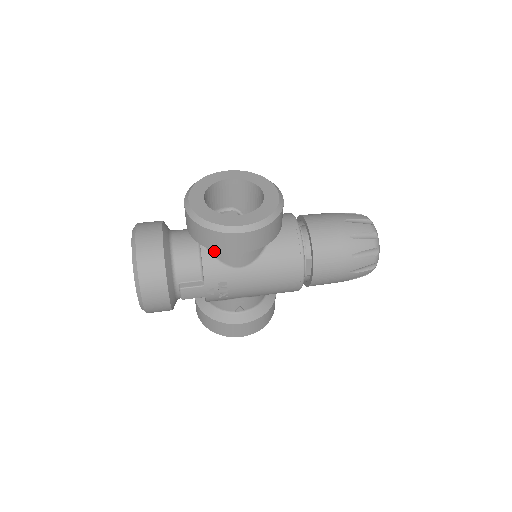
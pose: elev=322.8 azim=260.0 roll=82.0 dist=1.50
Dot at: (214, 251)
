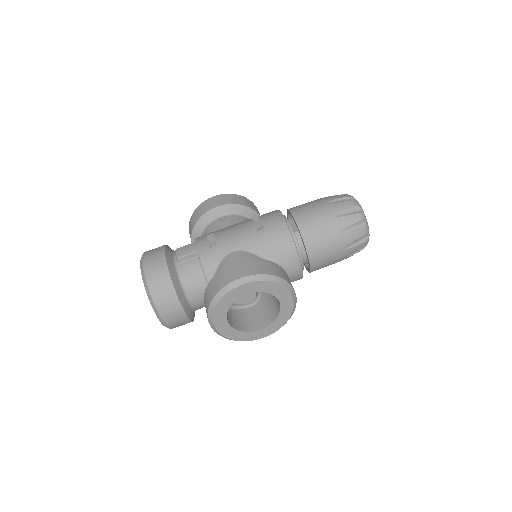
Dot at: occluded
